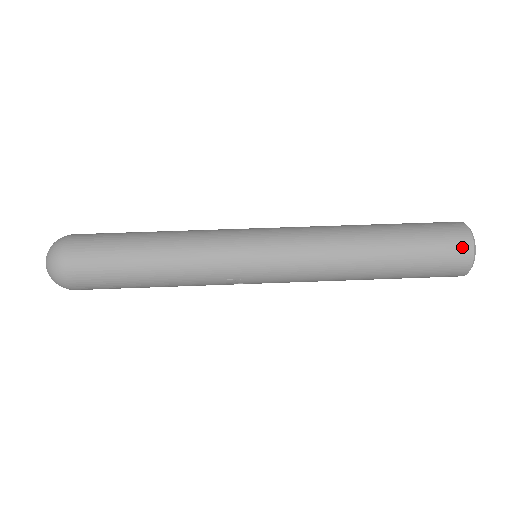
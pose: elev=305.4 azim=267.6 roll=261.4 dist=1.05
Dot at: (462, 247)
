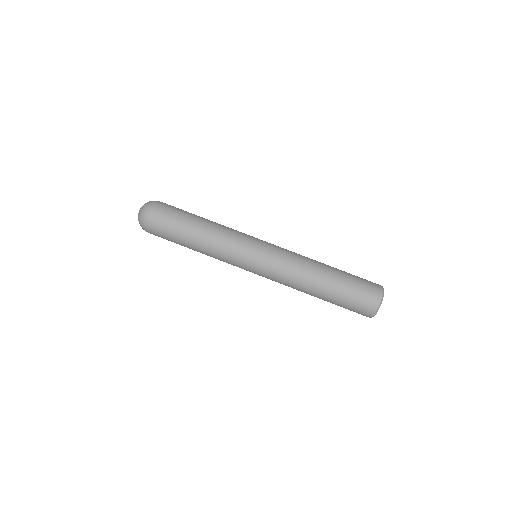
Dot at: (370, 308)
